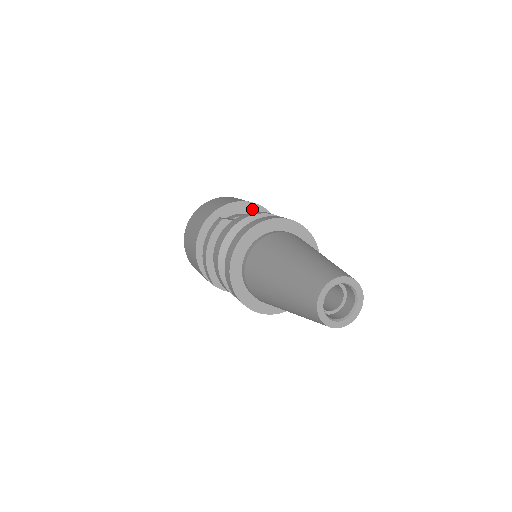
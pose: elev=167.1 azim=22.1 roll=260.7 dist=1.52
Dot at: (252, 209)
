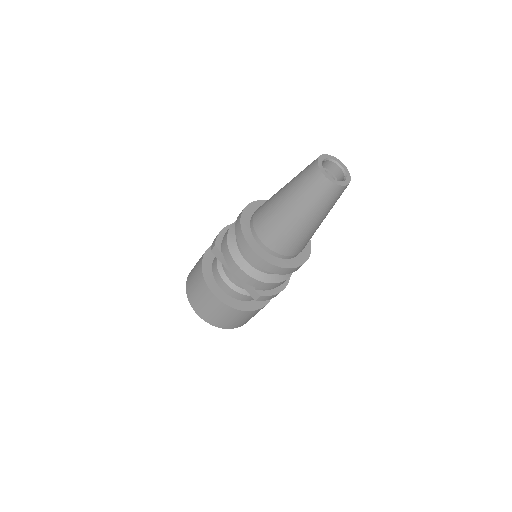
Dot at: occluded
